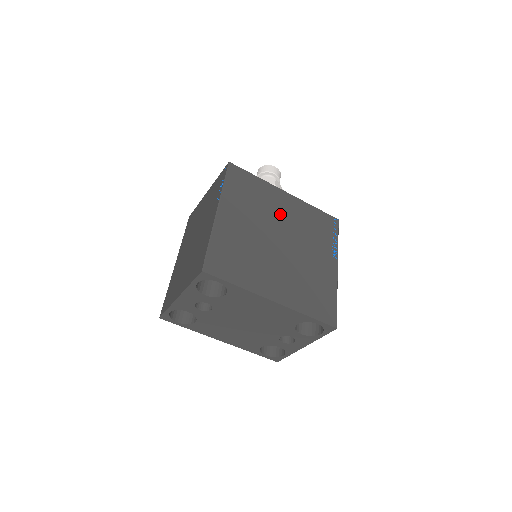
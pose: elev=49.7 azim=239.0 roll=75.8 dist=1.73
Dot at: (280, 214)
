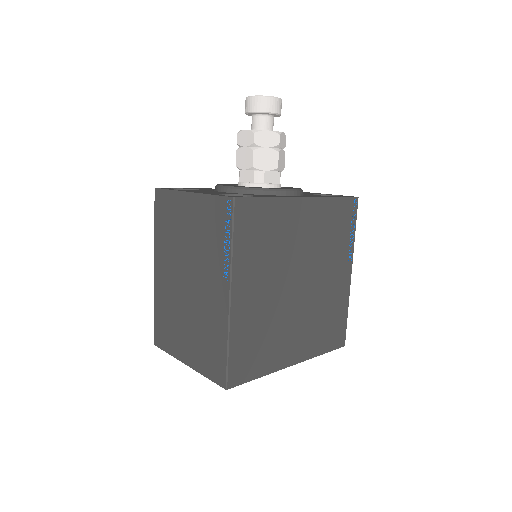
Dot at: (298, 242)
